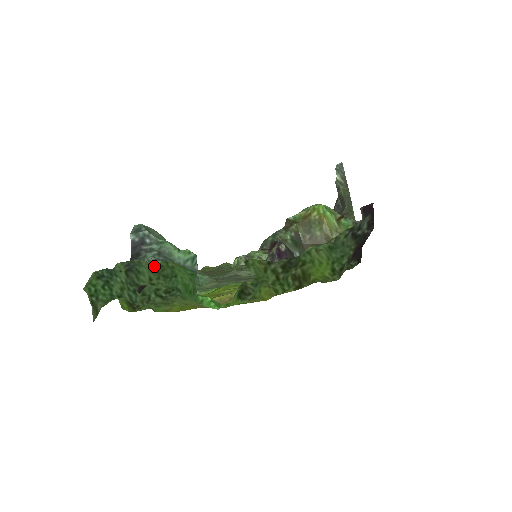
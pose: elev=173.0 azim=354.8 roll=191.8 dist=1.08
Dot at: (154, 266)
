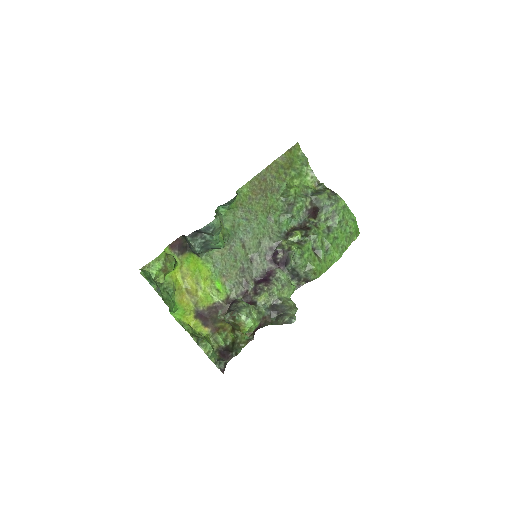
Dot at: (194, 248)
